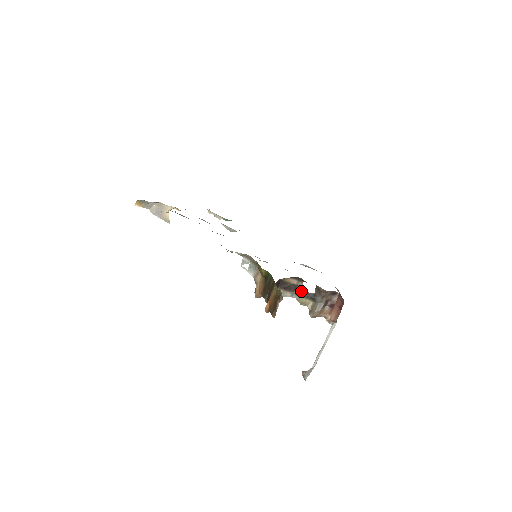
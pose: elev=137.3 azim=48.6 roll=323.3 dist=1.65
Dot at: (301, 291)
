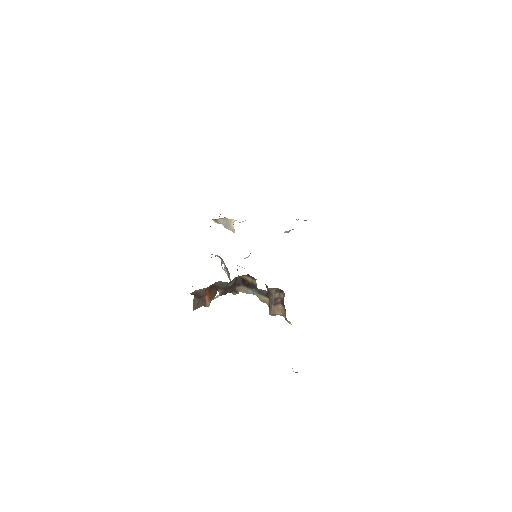
Dot at: (257, 288)
